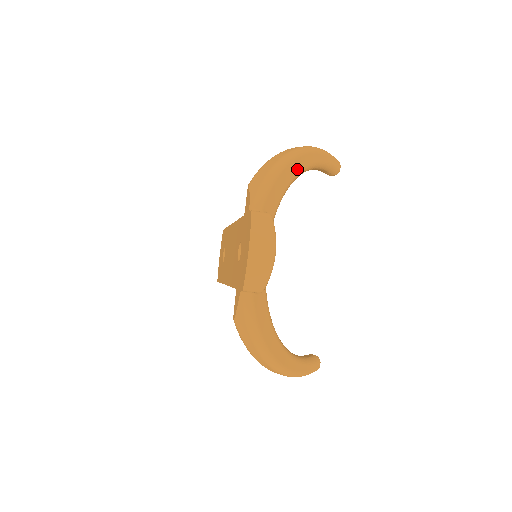
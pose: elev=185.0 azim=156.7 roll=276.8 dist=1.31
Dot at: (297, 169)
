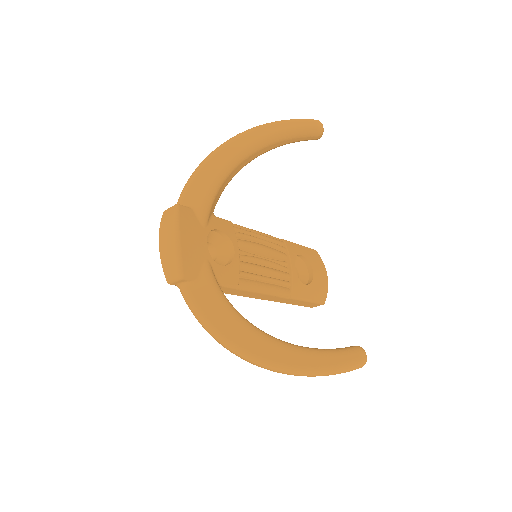
Dot at: (231, 154)
